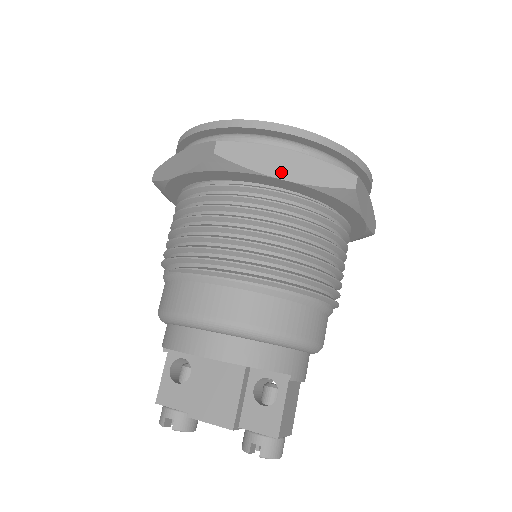
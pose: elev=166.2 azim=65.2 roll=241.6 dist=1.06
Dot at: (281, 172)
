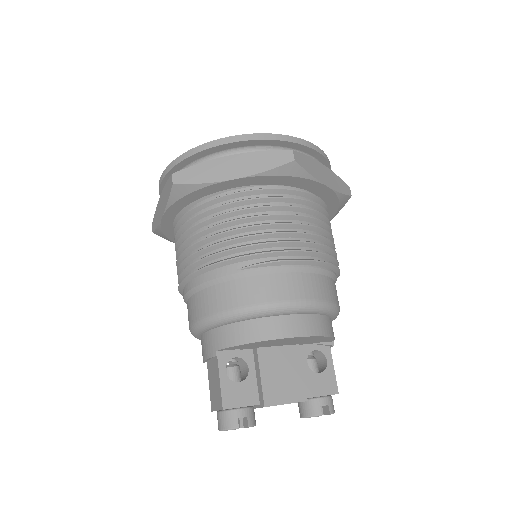
Dot at: (325, 180)
